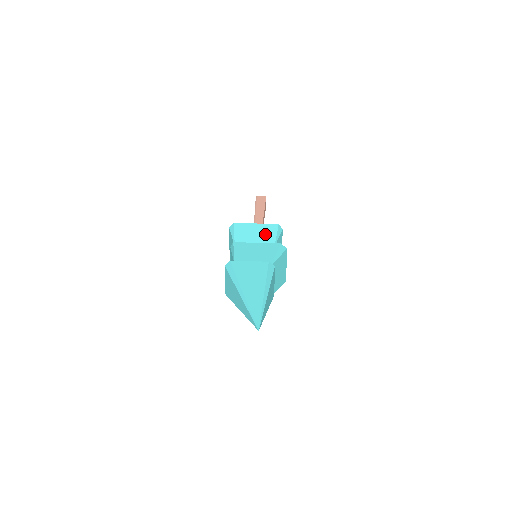
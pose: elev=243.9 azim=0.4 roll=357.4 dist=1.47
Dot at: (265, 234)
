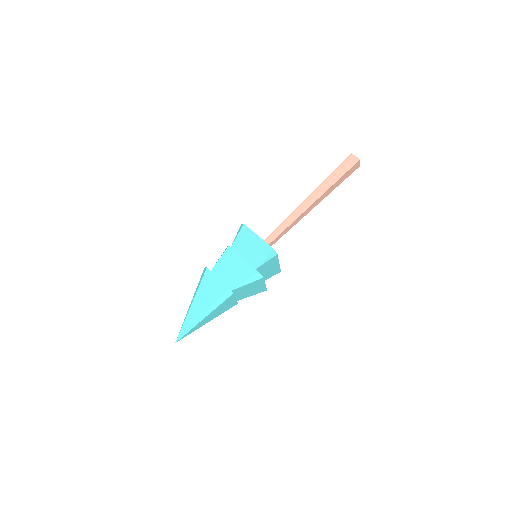
Dot at: (257, 252)
